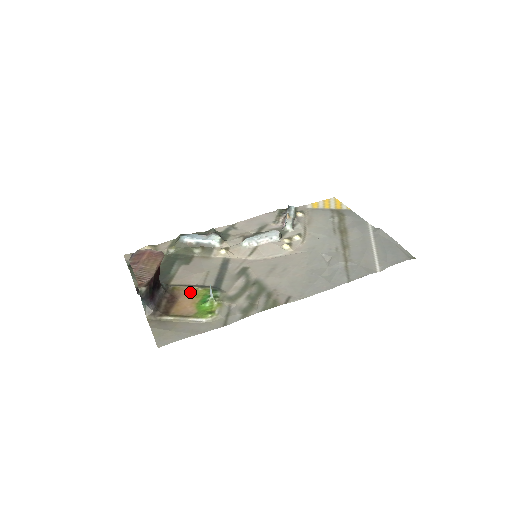
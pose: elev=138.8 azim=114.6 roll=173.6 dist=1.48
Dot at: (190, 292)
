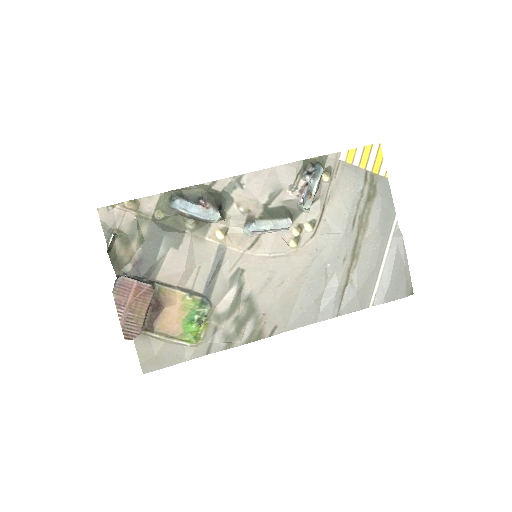
Dot at: (177, 299)
